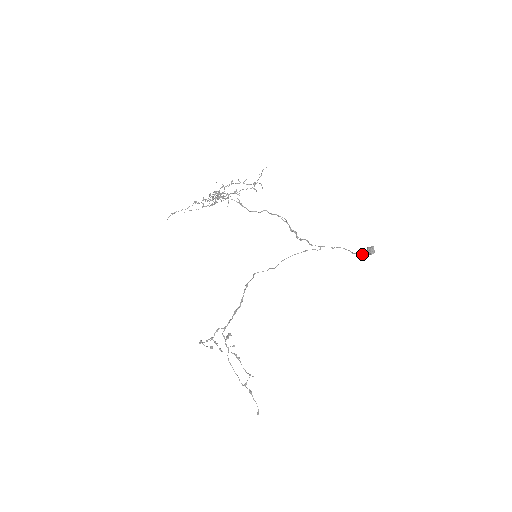
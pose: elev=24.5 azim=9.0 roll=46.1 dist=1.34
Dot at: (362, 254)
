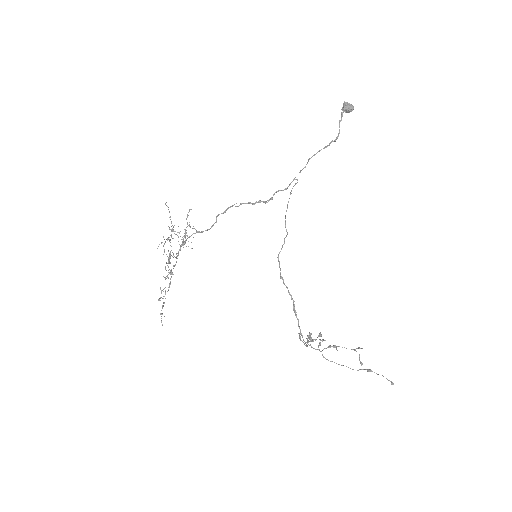
Dot at: occluded
